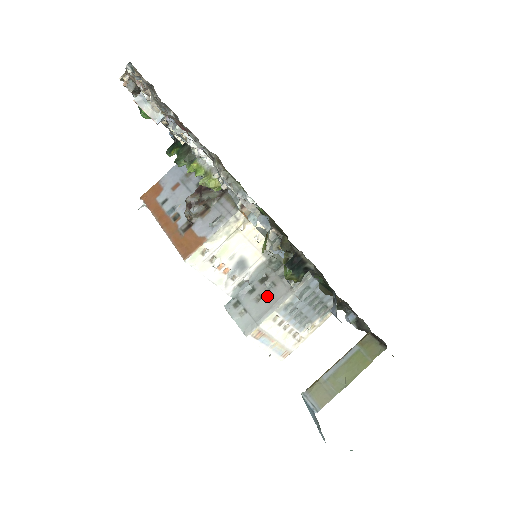
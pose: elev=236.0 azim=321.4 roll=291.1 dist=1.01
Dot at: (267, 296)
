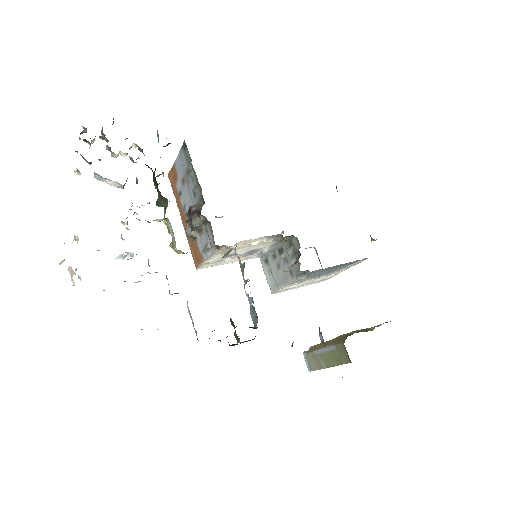
Dot at: (282, 269)
